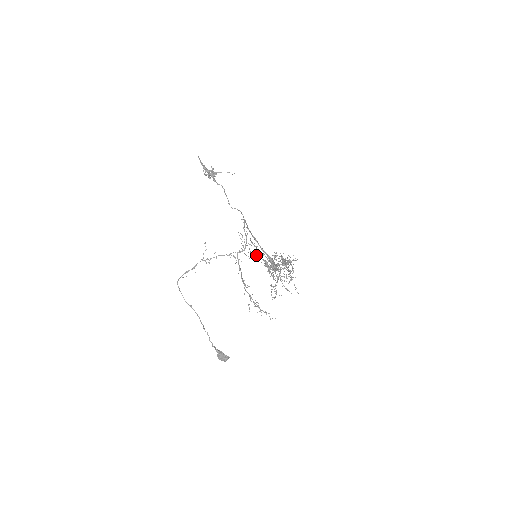
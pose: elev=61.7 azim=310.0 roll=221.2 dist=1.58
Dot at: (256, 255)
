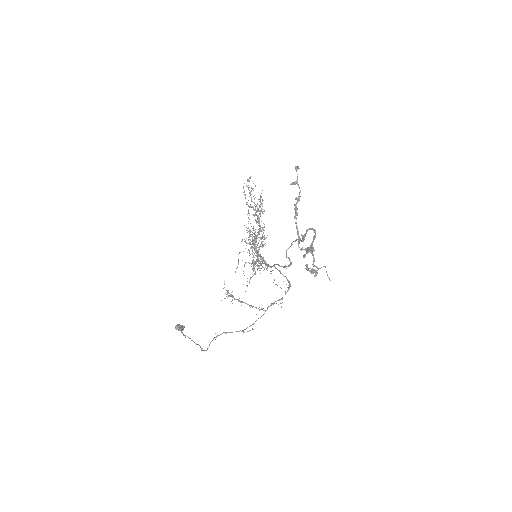
Dot at: (257, 257)
